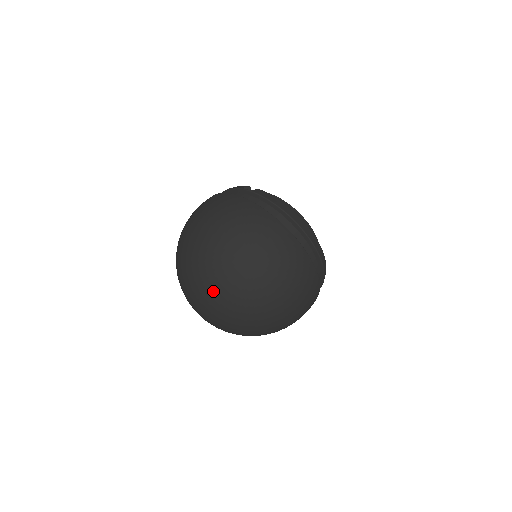
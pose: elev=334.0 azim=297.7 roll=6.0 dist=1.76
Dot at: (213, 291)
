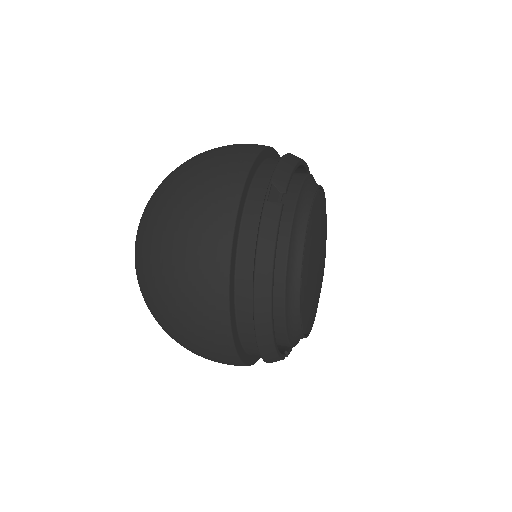
Dot at: occluded
